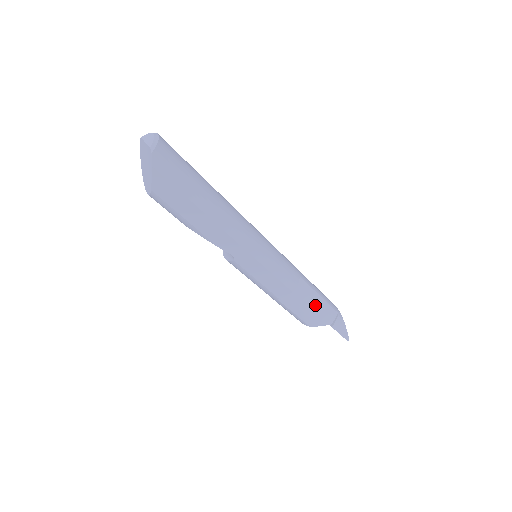
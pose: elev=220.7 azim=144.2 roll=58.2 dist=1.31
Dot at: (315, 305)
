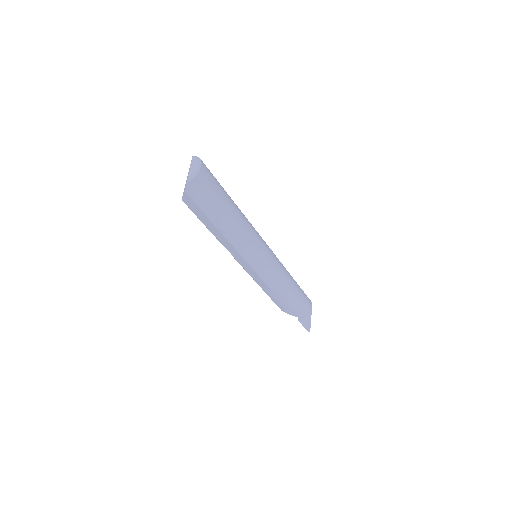
Dot at: (290, 303)
